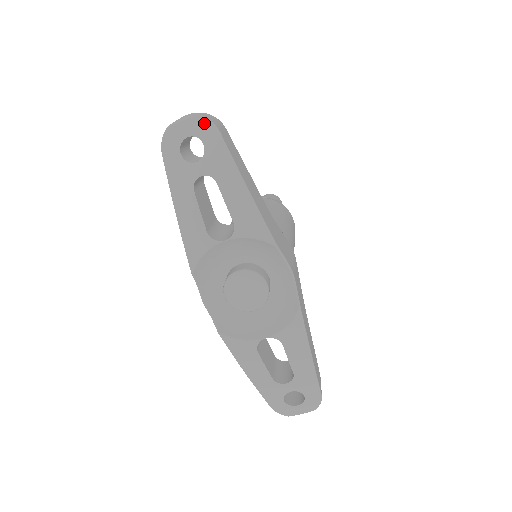
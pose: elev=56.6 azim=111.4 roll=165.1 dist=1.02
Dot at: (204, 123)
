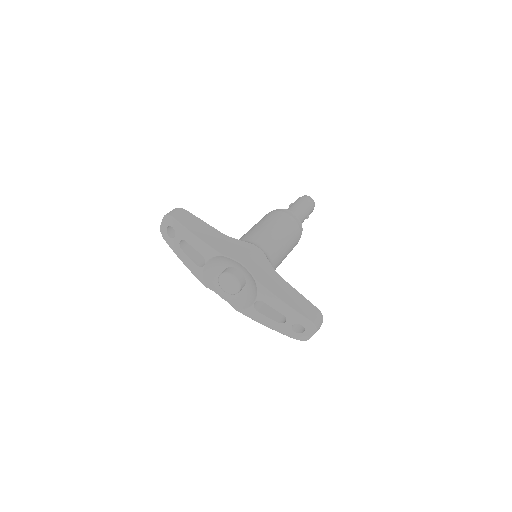
Dot at: (168, 218)
